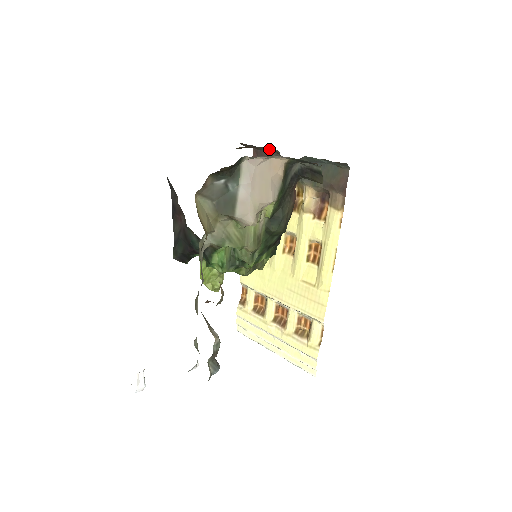
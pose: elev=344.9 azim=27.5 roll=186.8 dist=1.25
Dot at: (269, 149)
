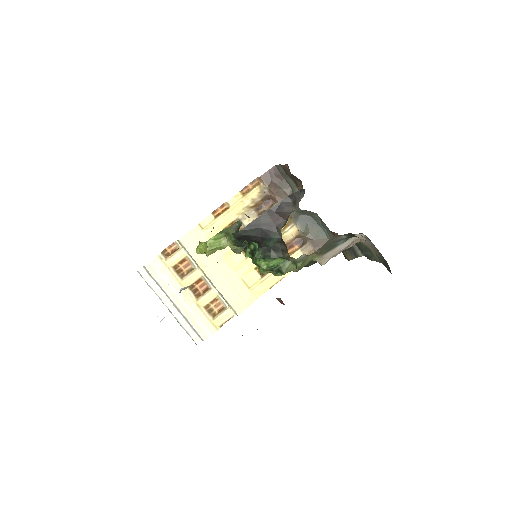
Dot at: (291, 181)
